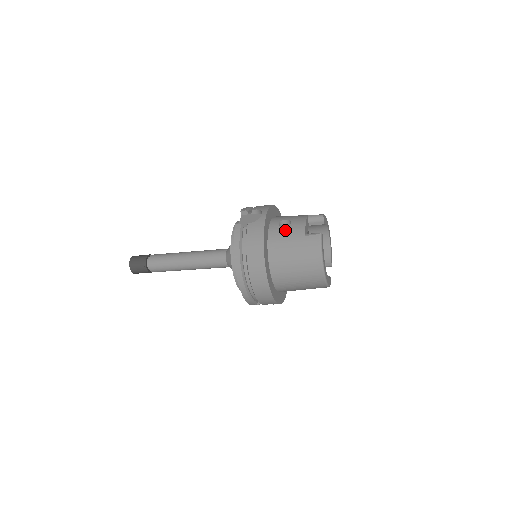
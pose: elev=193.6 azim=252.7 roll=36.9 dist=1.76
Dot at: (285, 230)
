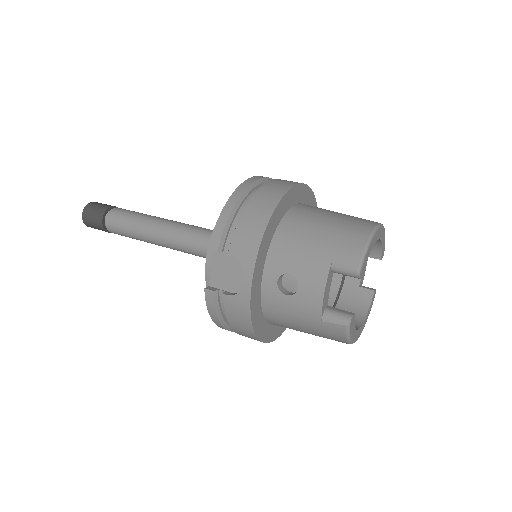
Dot at: (288, 302)
